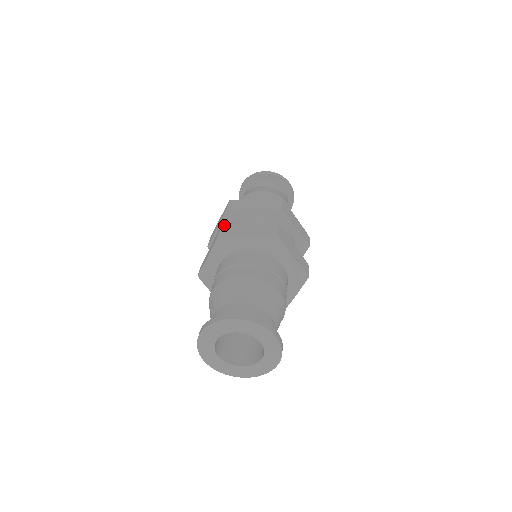
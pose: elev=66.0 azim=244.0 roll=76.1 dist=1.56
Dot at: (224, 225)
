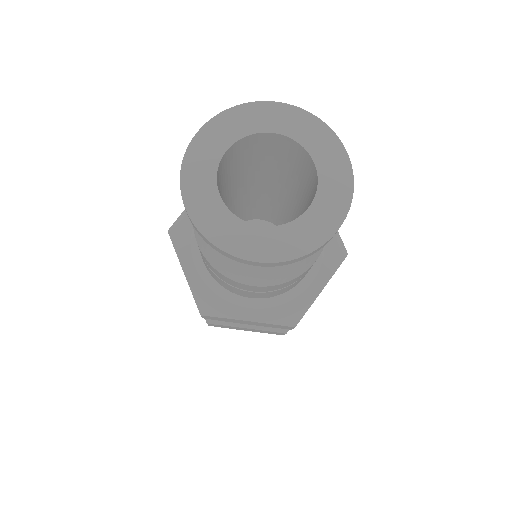
Dot at: occluded
